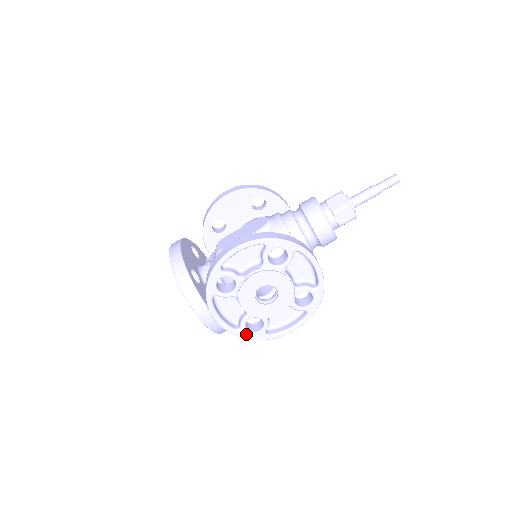
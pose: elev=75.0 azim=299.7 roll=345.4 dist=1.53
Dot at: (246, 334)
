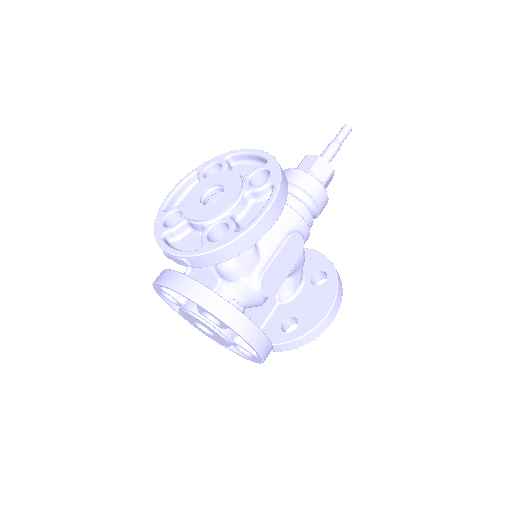
Dot at: (211, 246)
